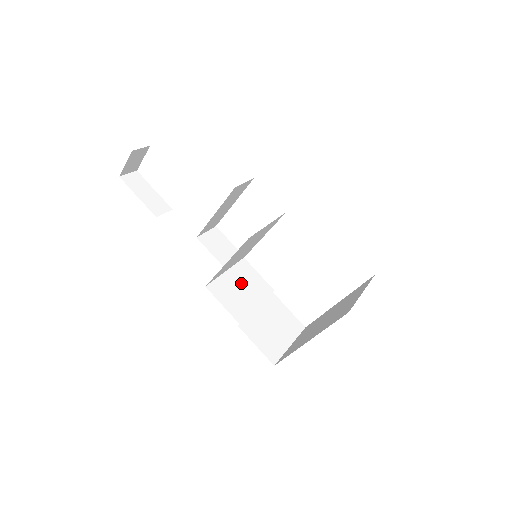
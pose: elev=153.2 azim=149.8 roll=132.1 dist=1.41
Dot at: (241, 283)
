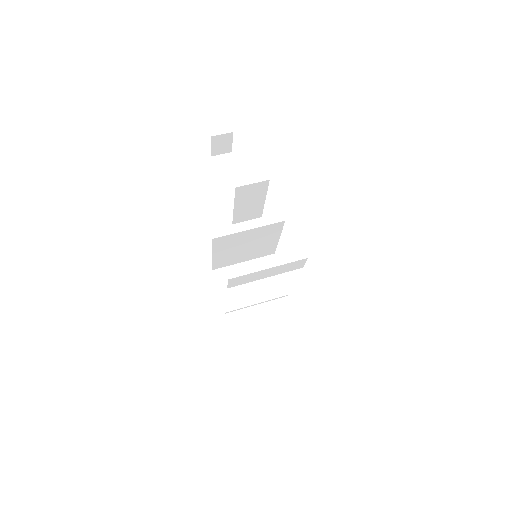
Dot at: occluded
